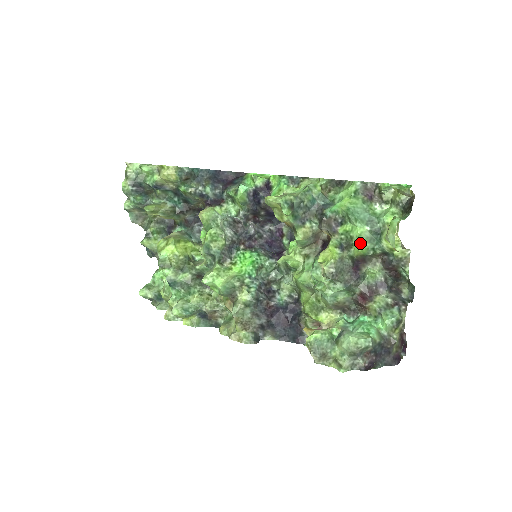
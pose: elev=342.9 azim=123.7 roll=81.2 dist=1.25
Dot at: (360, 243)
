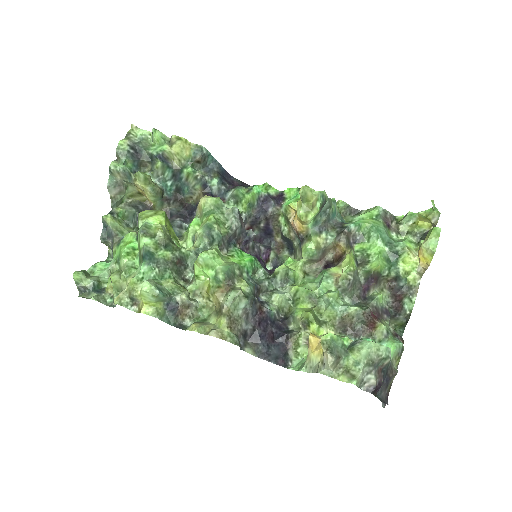
Dot at: (380, 259)
